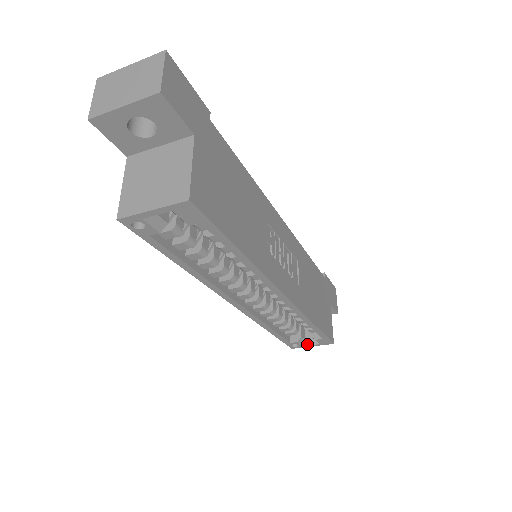
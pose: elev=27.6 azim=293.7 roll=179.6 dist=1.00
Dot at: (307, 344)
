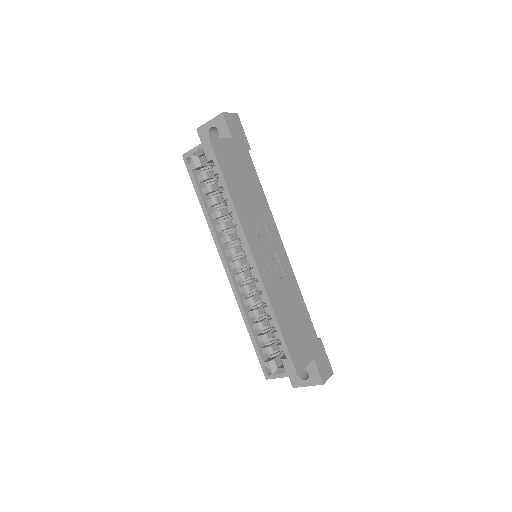
Dot at: (277, 373)
